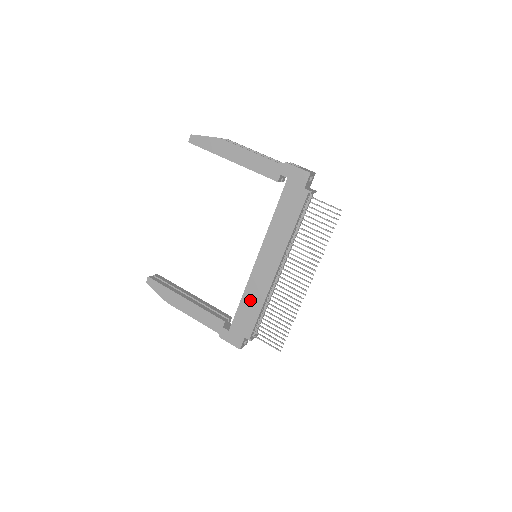
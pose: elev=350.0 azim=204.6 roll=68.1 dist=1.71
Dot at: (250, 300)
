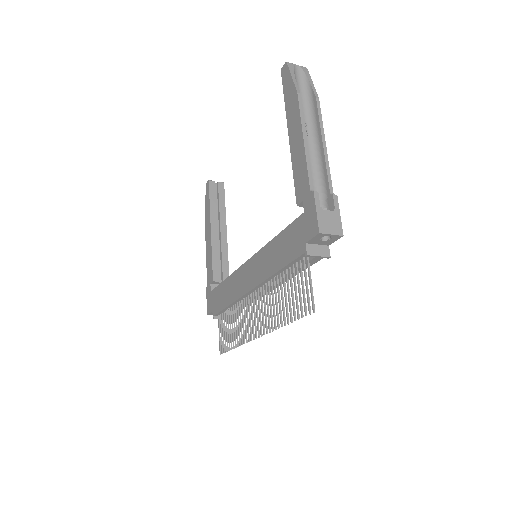
Dot at: (228, 288)
